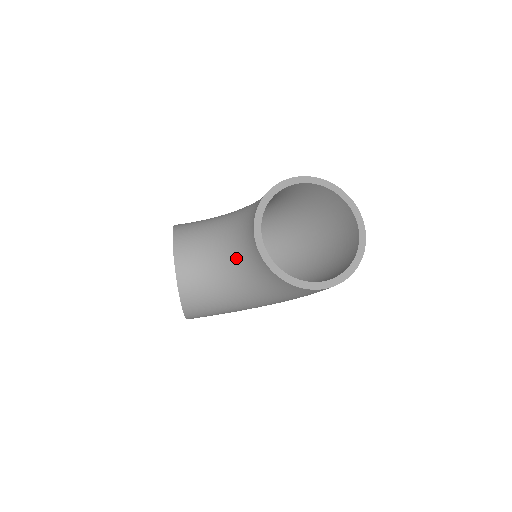
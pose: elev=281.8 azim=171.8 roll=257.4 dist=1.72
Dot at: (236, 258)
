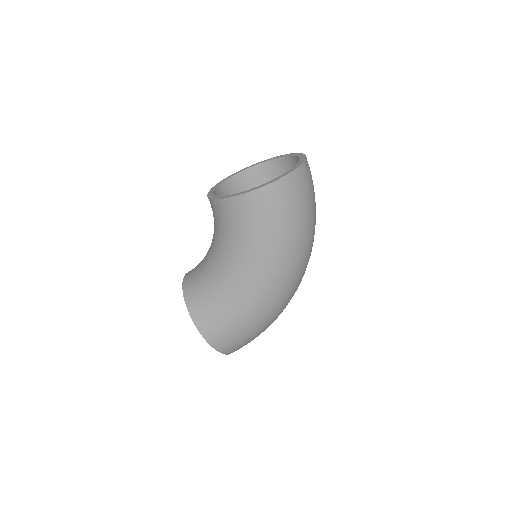
Dot at: (213, 234)
